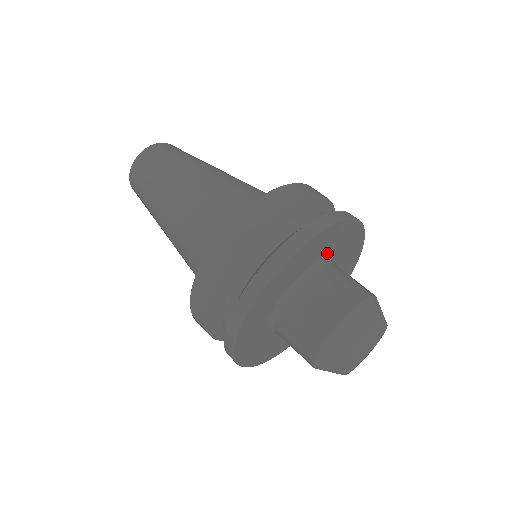
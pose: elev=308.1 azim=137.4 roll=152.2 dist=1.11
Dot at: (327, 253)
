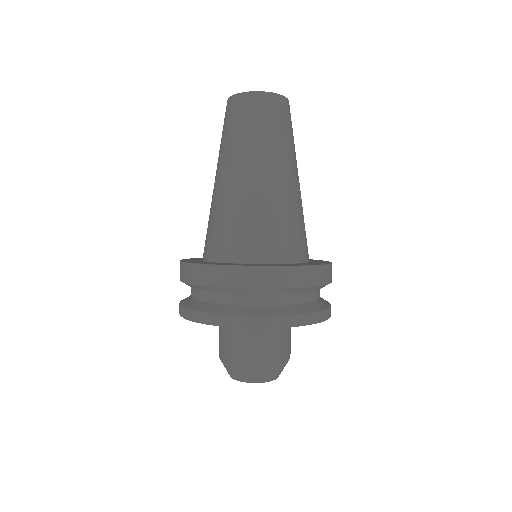
Dot at: occluded
